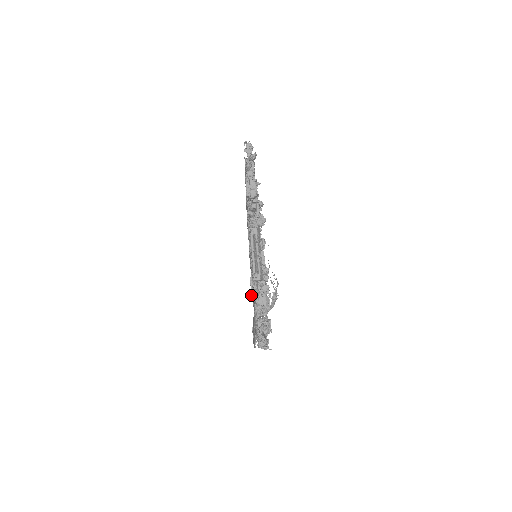
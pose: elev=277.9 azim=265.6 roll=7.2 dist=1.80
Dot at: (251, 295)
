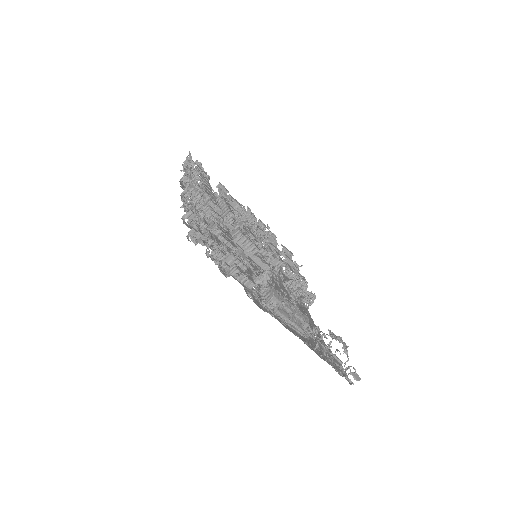
Dot at: occluded
